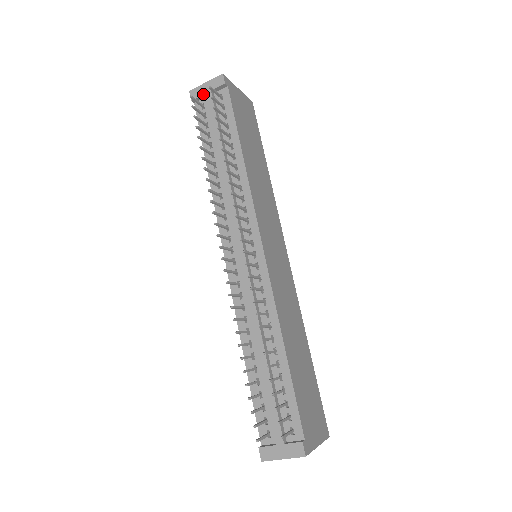
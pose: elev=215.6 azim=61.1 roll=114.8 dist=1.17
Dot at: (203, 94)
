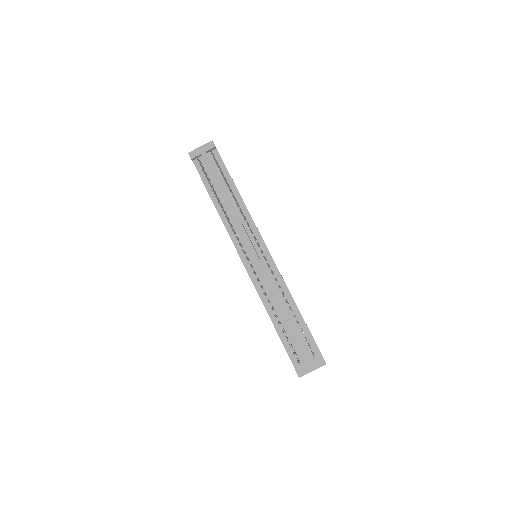
Dot at: (200, 154)
